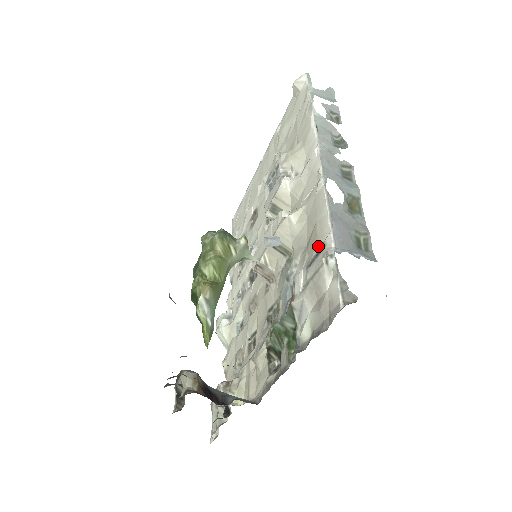
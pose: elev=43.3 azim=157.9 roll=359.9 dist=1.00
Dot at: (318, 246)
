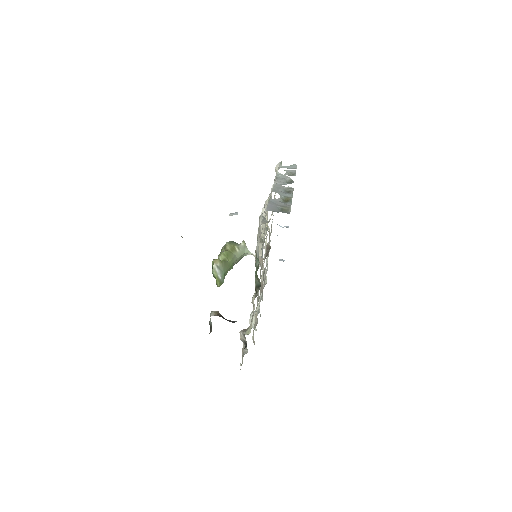
Dot at: occluded
